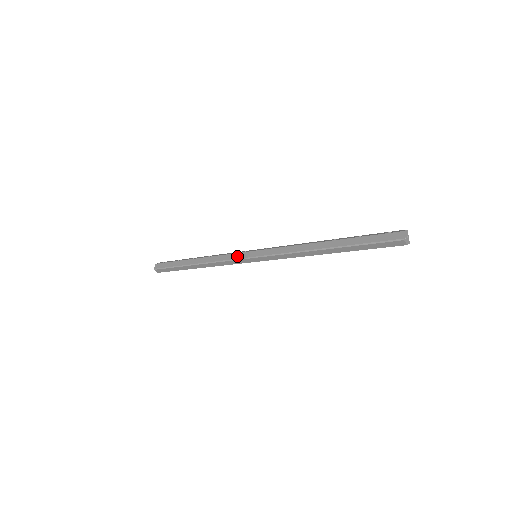
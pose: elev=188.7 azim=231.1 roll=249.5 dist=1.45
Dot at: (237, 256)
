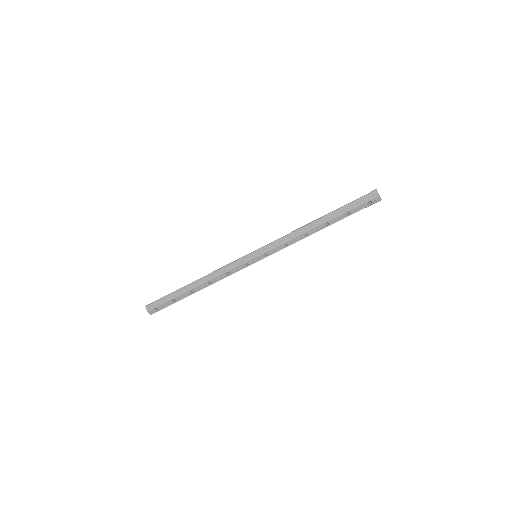
Dot at: (239, 259)
